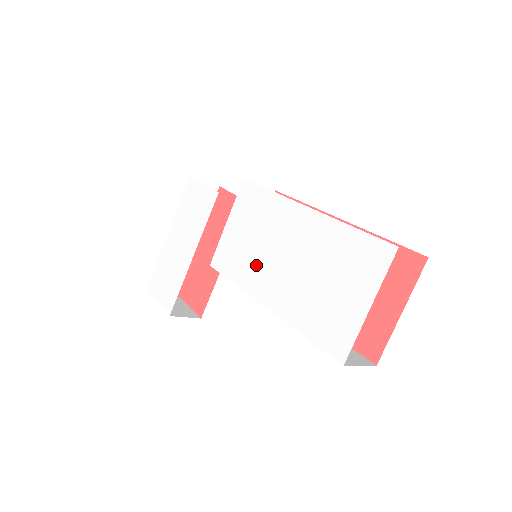
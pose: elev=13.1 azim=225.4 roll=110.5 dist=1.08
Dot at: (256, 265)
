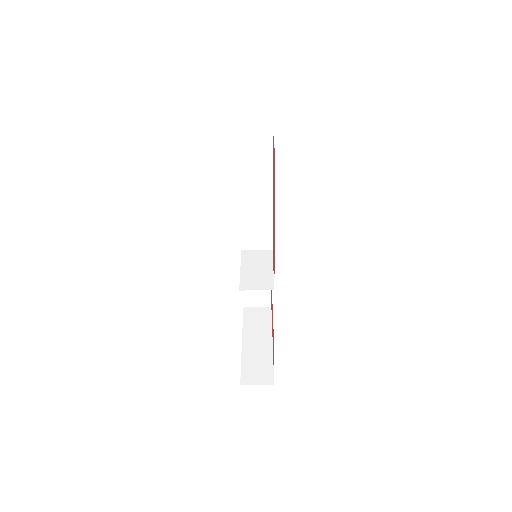
Dot at: occluded
